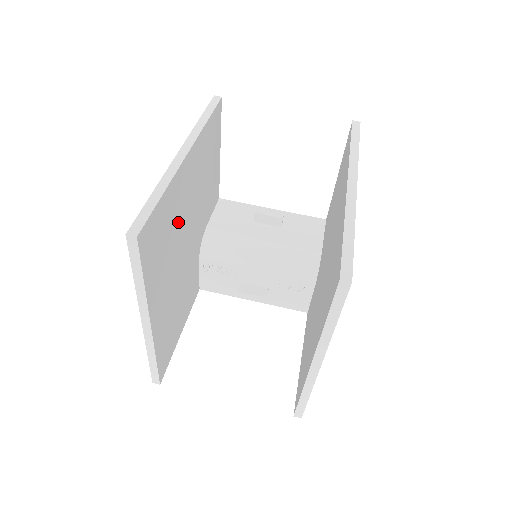
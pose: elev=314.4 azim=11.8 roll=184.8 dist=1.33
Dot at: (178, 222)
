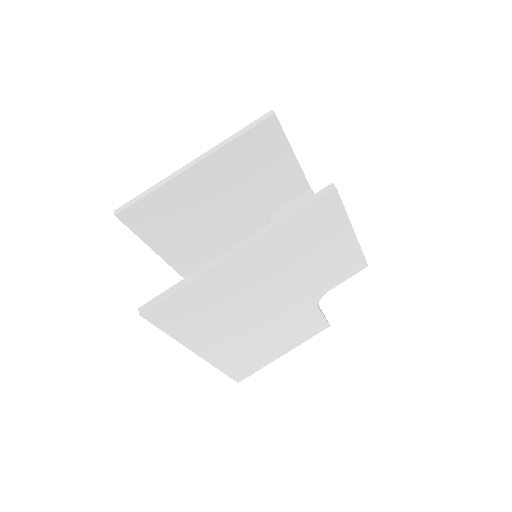
Dot at: (194, 208)
